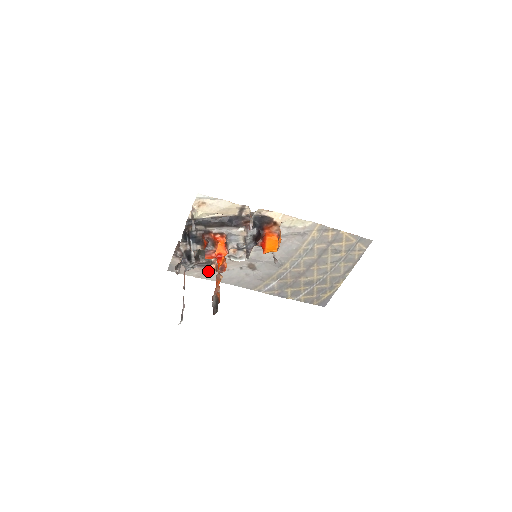
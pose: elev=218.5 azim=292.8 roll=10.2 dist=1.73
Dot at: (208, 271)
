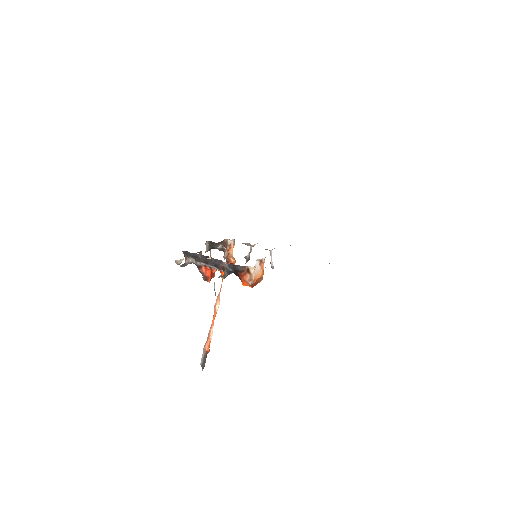
Dot at: occluded
